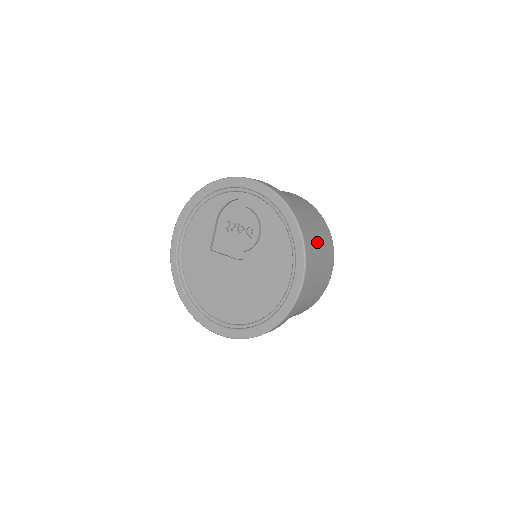
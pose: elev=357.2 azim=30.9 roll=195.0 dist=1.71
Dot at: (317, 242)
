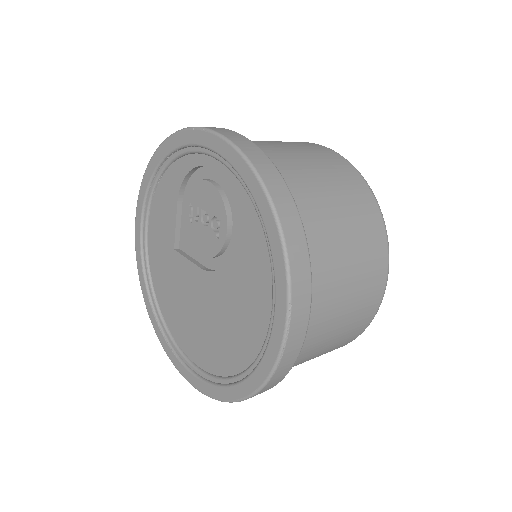
Dot at: (340, 243)
